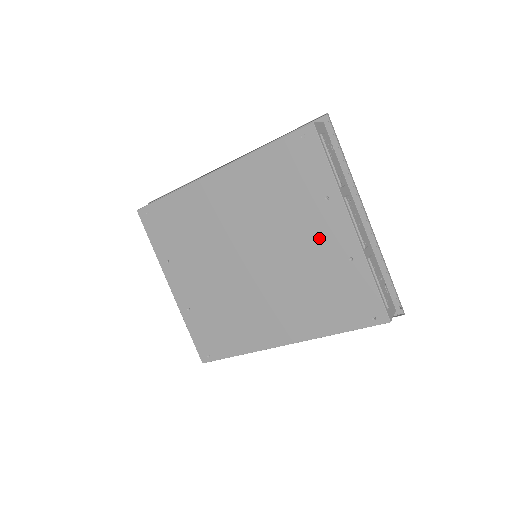
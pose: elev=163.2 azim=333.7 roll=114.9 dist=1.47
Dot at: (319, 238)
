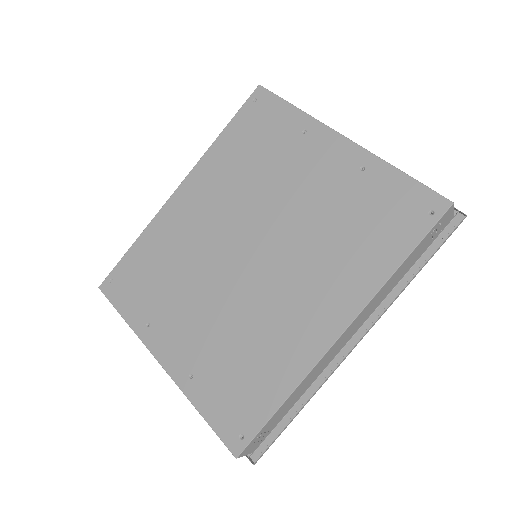
Dot at: (316, 173)
